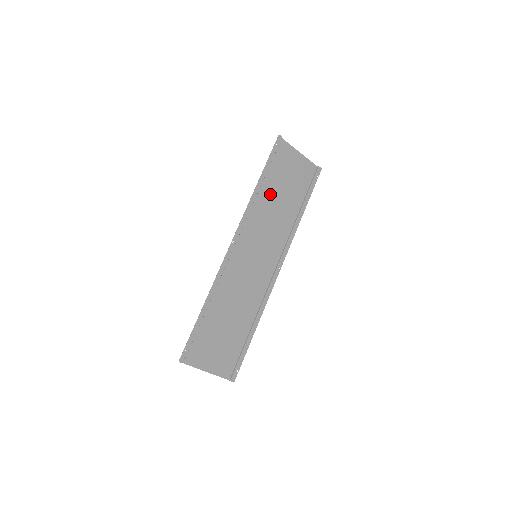
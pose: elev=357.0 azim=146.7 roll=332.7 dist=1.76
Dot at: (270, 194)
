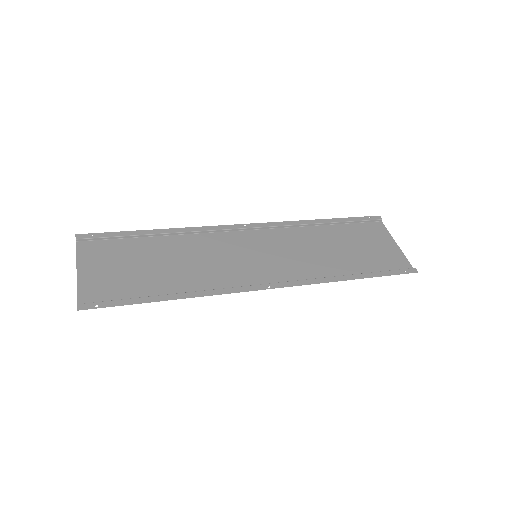
Dot at: (327, 238)
